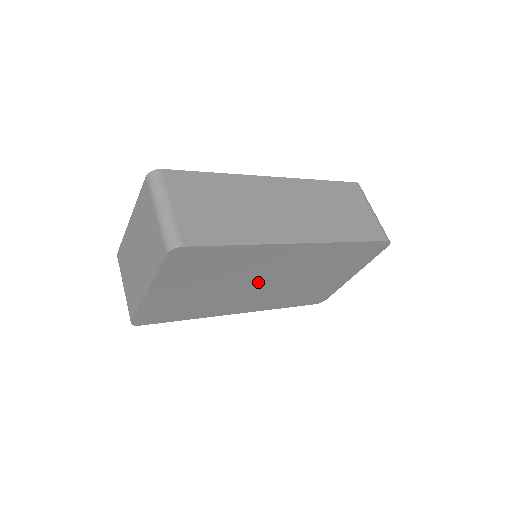
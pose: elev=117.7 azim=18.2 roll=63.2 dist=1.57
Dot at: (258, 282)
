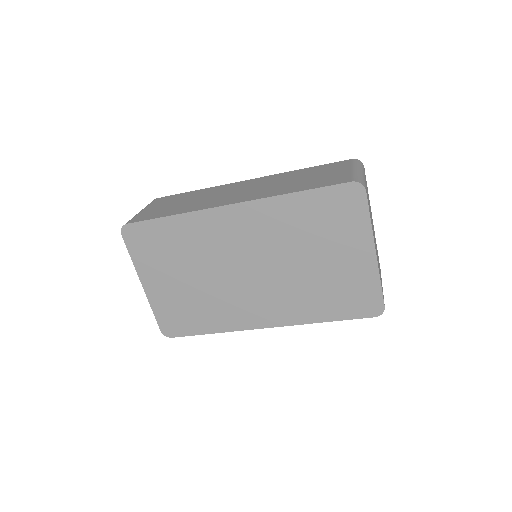
Dot at: (240, 270)
